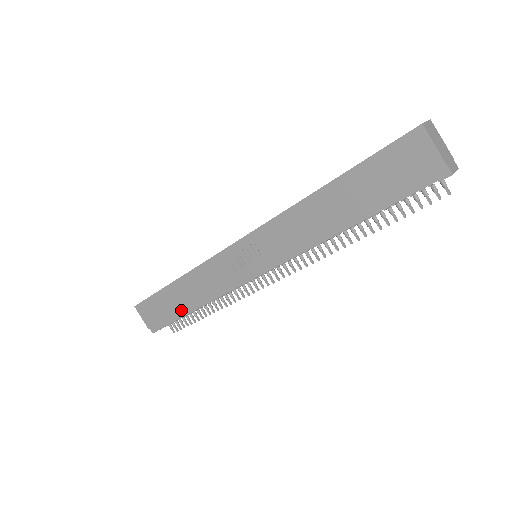
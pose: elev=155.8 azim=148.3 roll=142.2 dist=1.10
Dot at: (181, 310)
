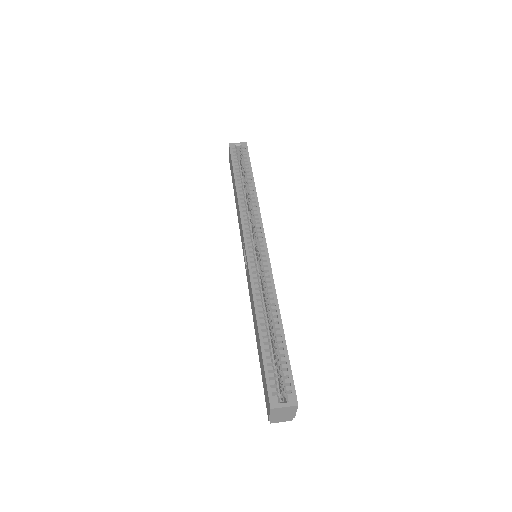
Dot at: (234, 194)
